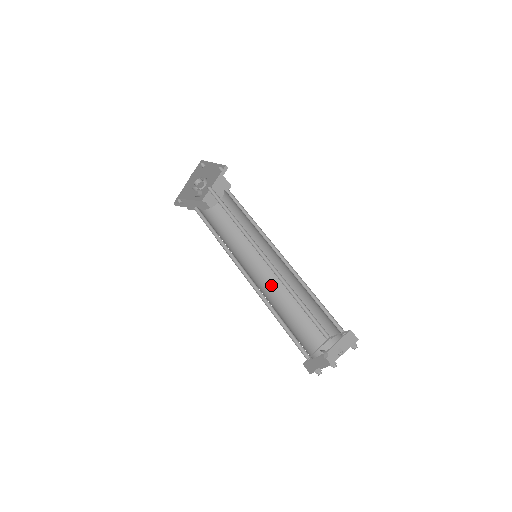
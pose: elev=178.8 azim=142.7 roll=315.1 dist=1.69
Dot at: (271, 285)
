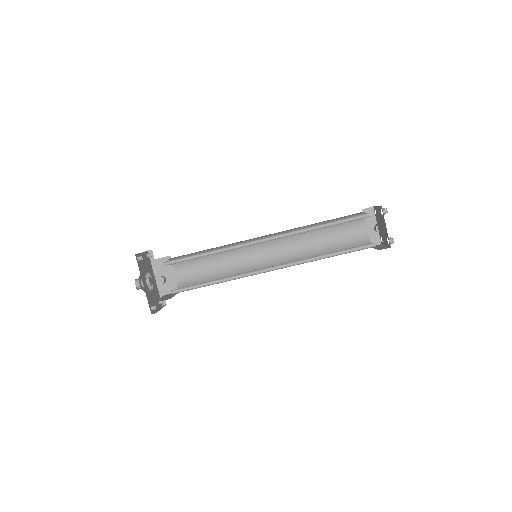
Dot at: (287, 261)
